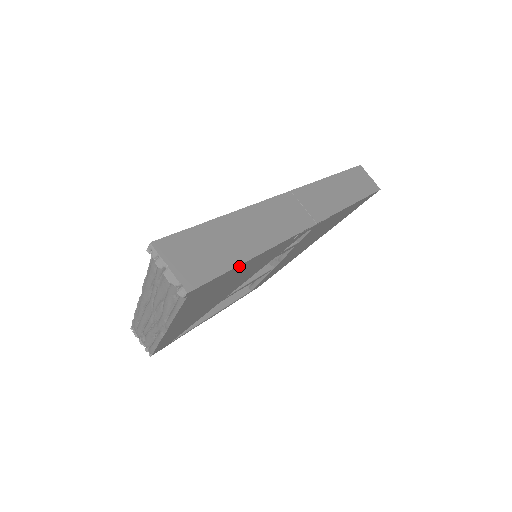
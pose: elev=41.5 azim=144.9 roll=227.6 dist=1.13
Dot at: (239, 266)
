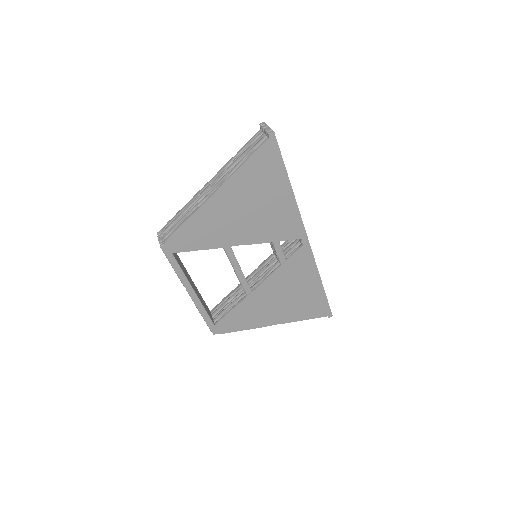
Dot at: (284, 172)
